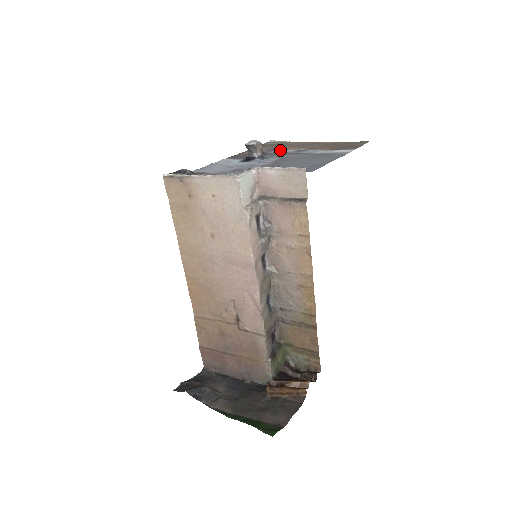
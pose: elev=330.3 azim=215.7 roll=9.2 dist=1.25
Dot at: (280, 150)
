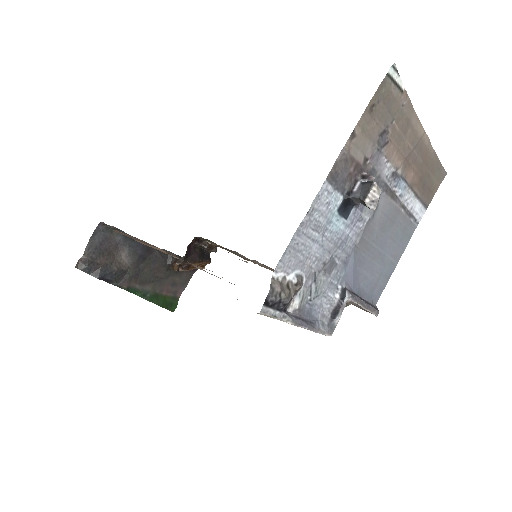
Dot at: (384, 157)
